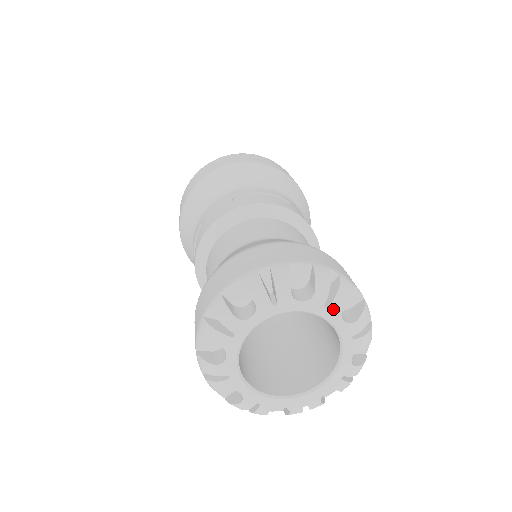
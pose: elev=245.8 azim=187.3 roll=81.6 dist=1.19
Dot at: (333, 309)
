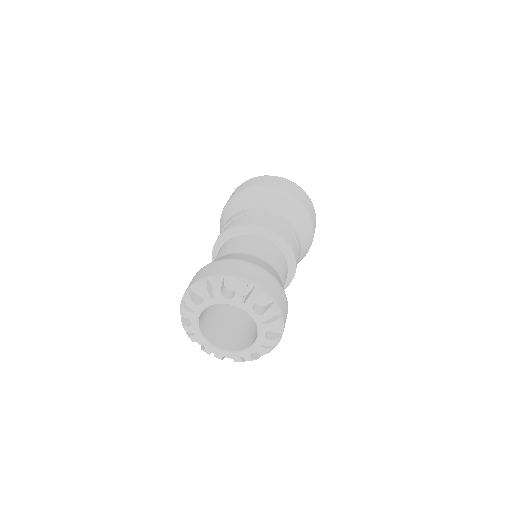
Dot at: (265, 327)
